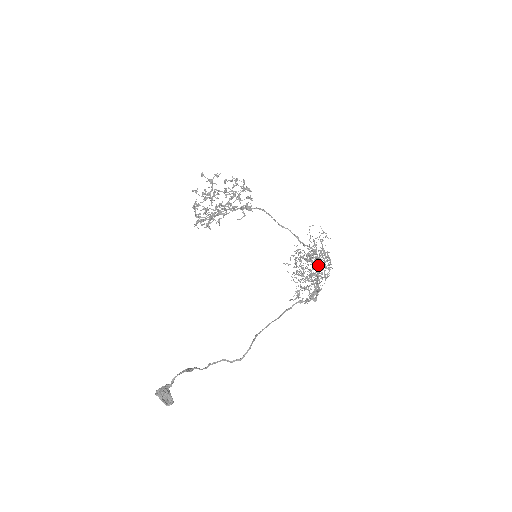
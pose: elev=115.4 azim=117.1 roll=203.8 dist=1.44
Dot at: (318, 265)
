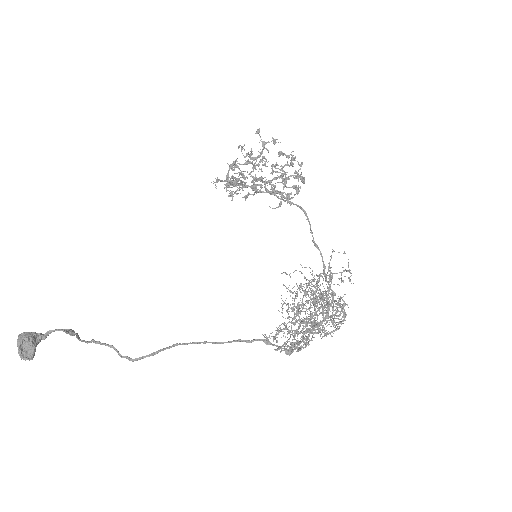
Dot at: occluded
